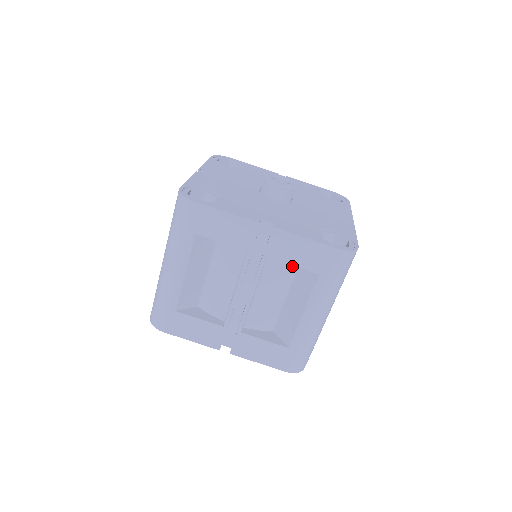
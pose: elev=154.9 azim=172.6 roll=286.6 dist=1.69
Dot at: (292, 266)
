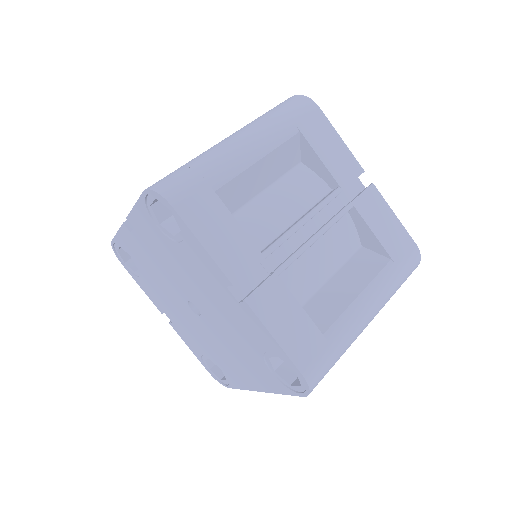
Dot at: (353, 246)
